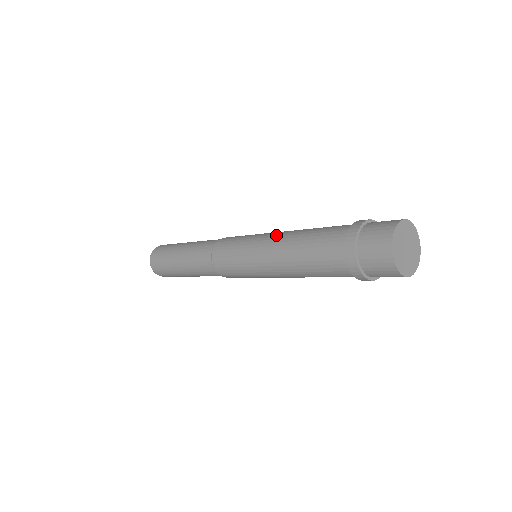
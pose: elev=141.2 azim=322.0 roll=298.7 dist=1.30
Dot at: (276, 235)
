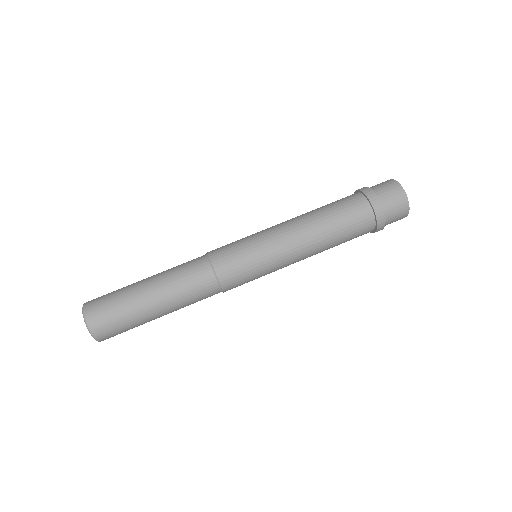
Dot at: (285, 221)
